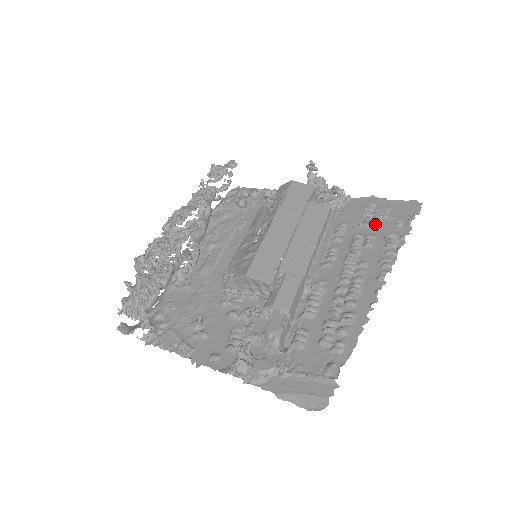
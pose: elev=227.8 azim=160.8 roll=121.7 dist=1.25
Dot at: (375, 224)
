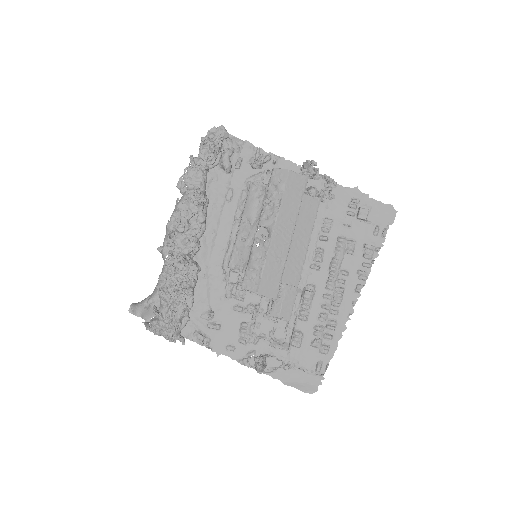
Dot at: (356, 227)
